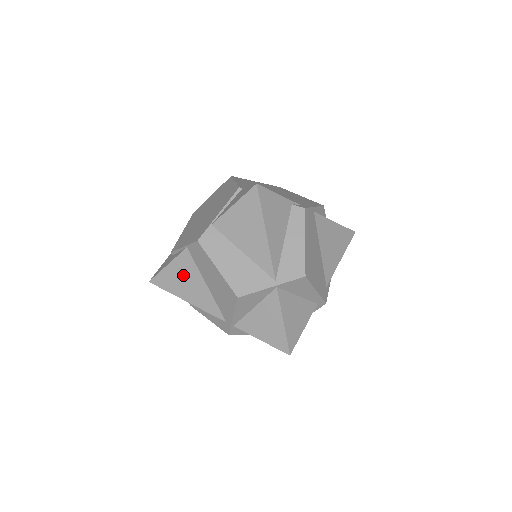
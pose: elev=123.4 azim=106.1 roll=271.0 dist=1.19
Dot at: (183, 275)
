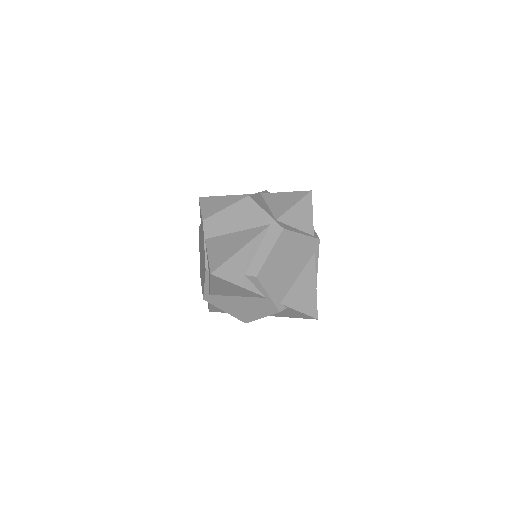
Dot at: (221, 246)
